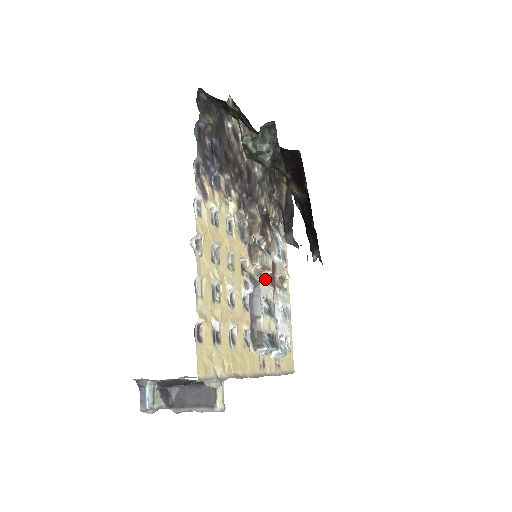
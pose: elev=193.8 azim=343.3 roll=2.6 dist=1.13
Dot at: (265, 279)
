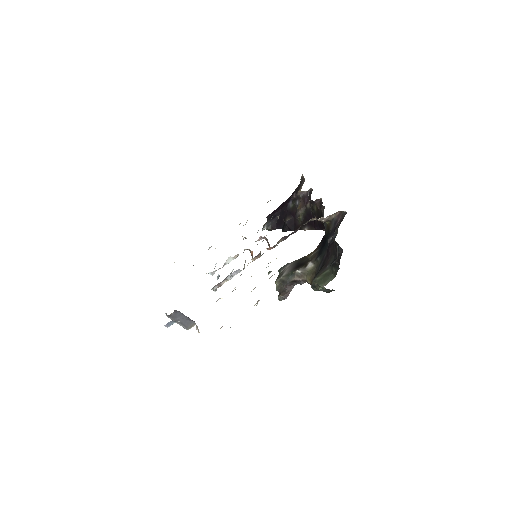
Dot at: occluded
